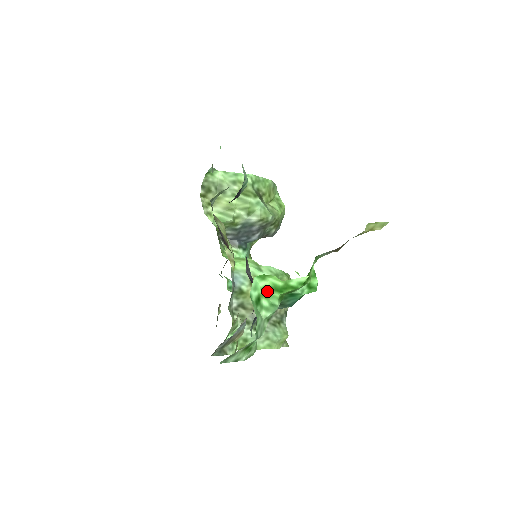
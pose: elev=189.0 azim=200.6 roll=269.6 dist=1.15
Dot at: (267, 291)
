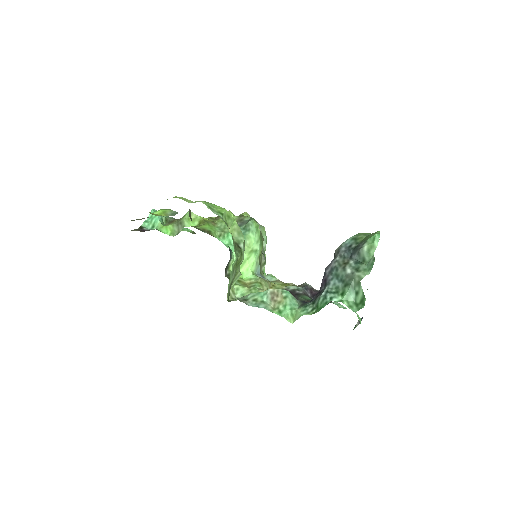
Dot at: occluded
